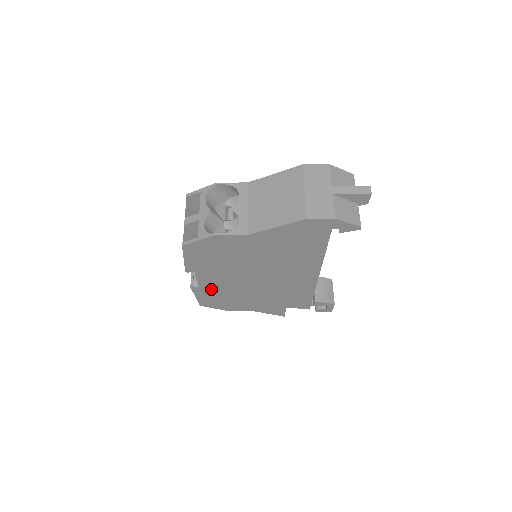
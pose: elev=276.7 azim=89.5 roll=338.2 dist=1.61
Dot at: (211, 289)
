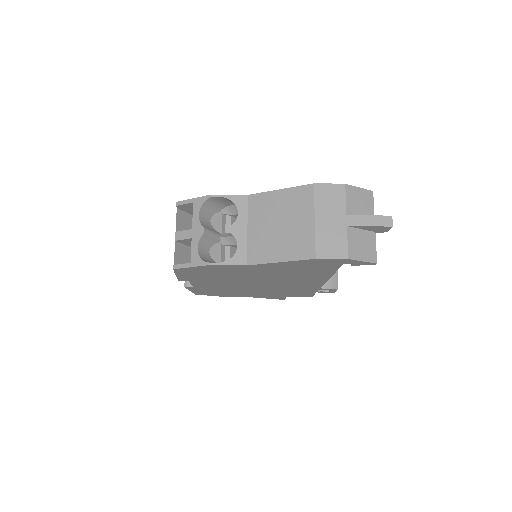
Dot at: (207, 288)
